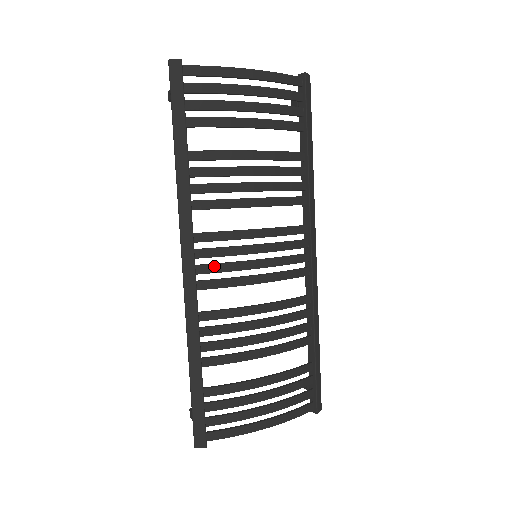
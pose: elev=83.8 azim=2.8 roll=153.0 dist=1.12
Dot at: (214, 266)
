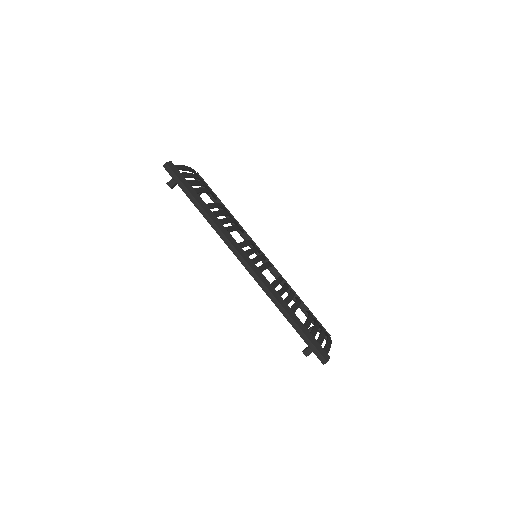
Dot at: (254, 259)
